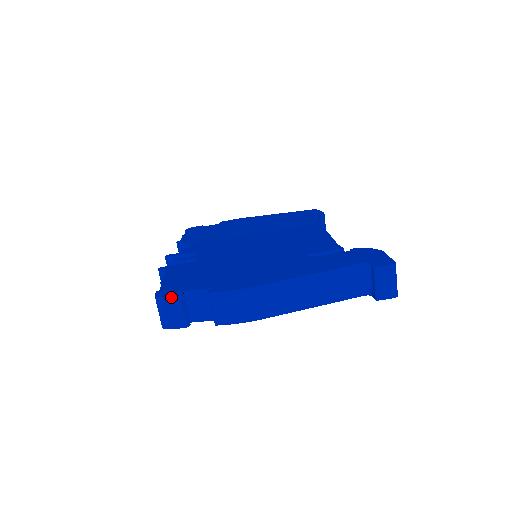
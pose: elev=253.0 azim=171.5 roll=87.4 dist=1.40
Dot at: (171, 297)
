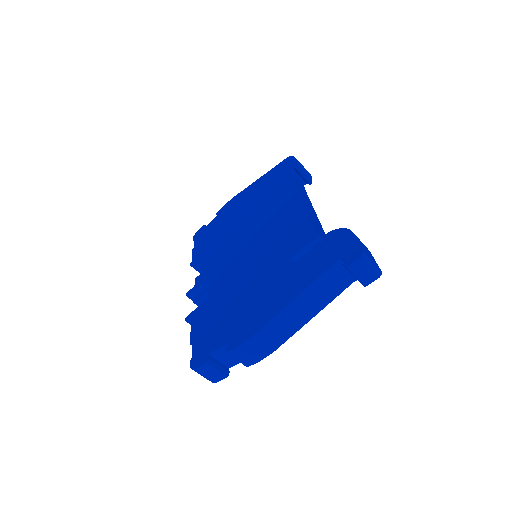
Dot at: (201, 366)
